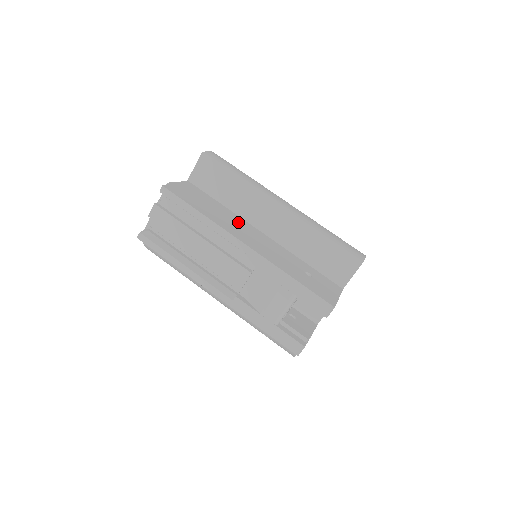
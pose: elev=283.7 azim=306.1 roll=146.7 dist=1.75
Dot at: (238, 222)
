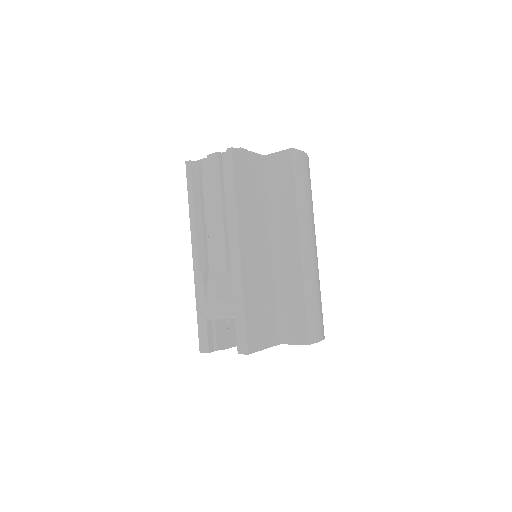
Dot at: (261, 224)
